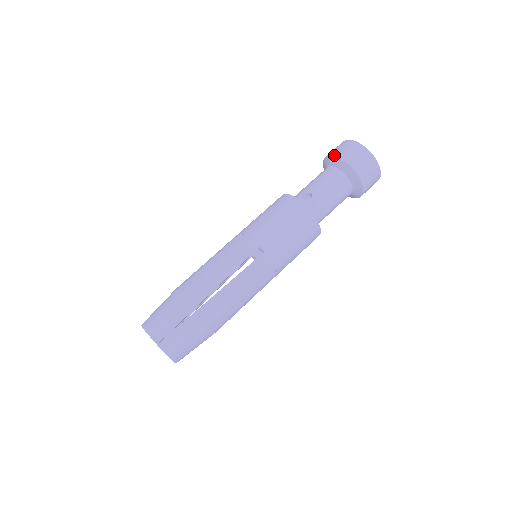
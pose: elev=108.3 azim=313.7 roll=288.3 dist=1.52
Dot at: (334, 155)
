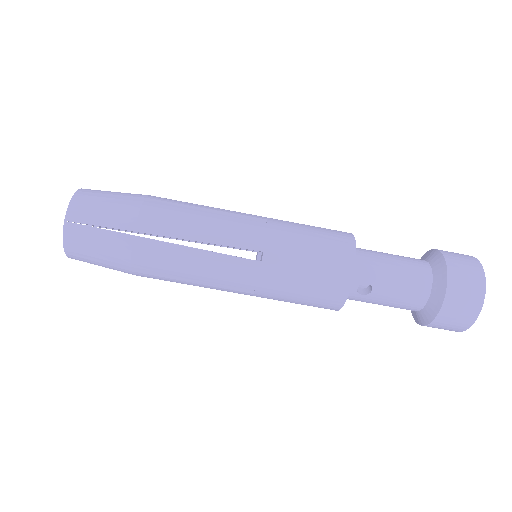
Dot at: (446, 297)
